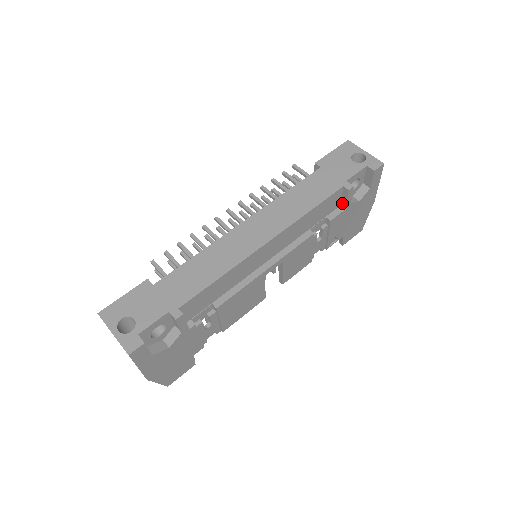
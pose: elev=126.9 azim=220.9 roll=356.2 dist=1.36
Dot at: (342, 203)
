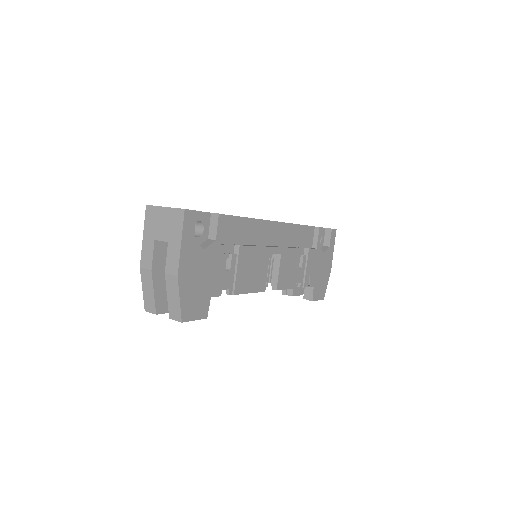
Dot at: (314, 244)
